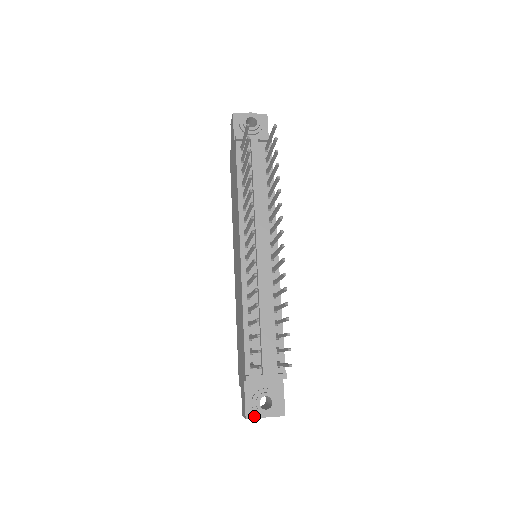
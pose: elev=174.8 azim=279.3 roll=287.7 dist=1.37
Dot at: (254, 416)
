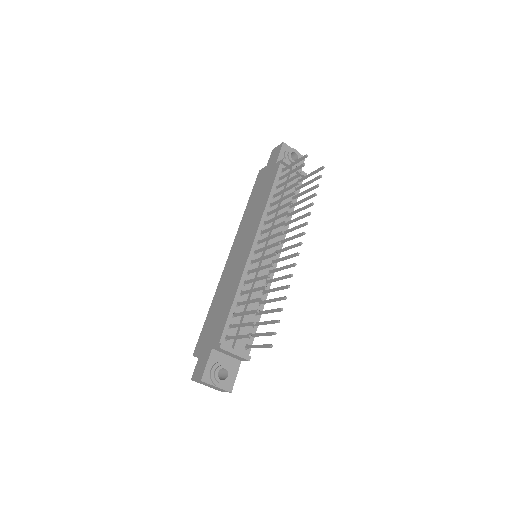
Dot at: (208, 381)
